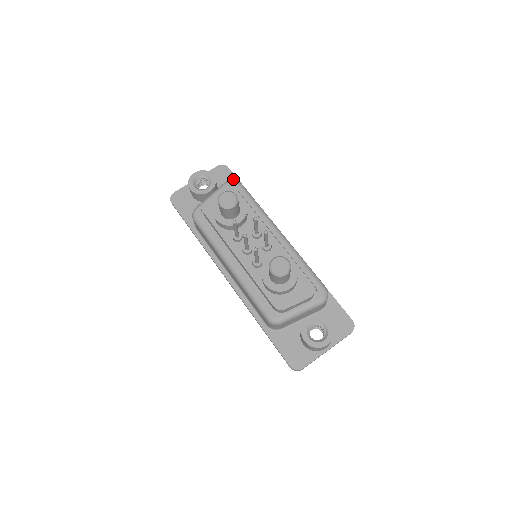
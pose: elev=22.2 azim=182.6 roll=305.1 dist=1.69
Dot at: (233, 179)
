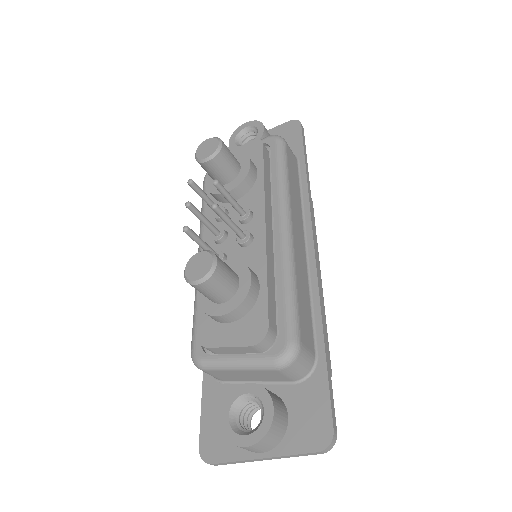
Dot at: occluded
